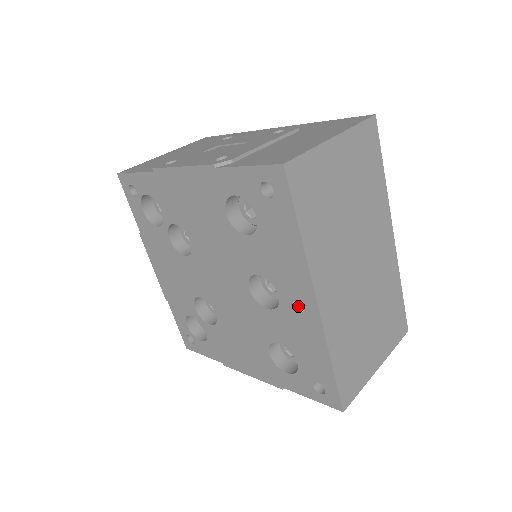
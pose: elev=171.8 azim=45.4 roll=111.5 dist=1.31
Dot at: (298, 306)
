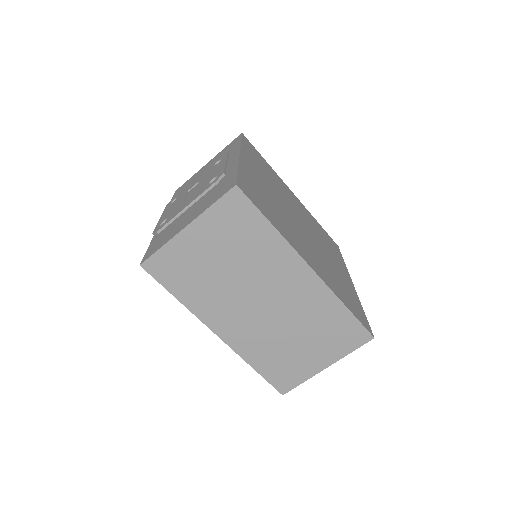
Dot at: occluded
